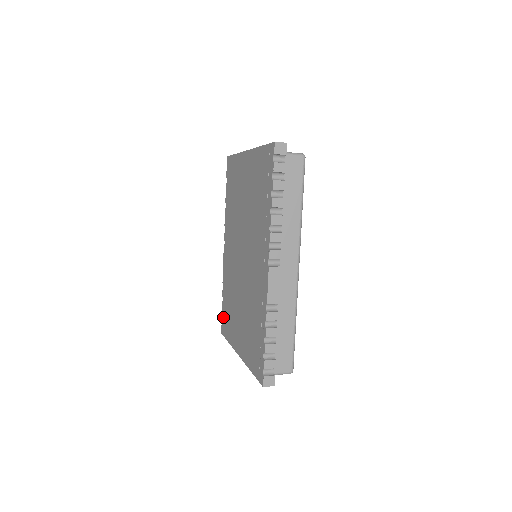
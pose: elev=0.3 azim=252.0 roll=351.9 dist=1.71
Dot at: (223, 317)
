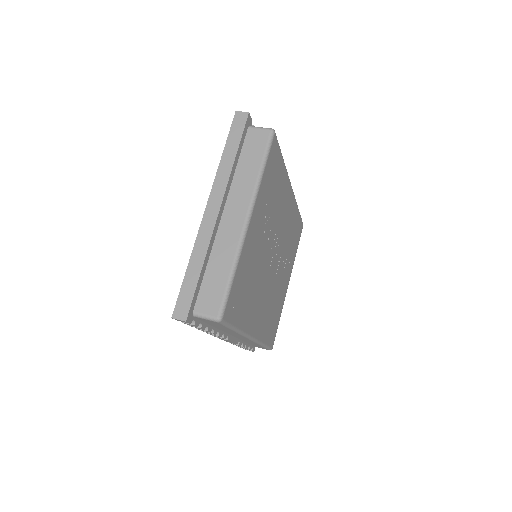
Dot at: occluded
